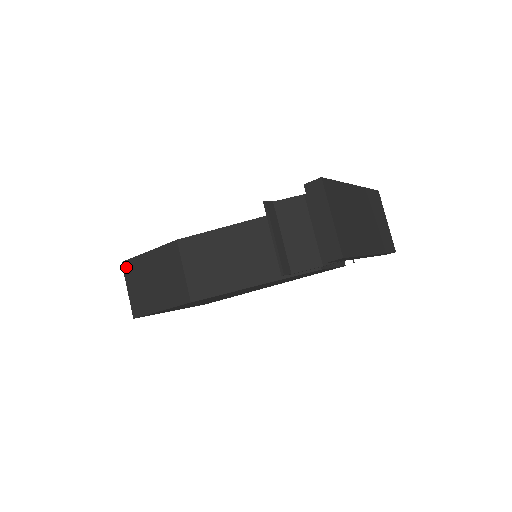
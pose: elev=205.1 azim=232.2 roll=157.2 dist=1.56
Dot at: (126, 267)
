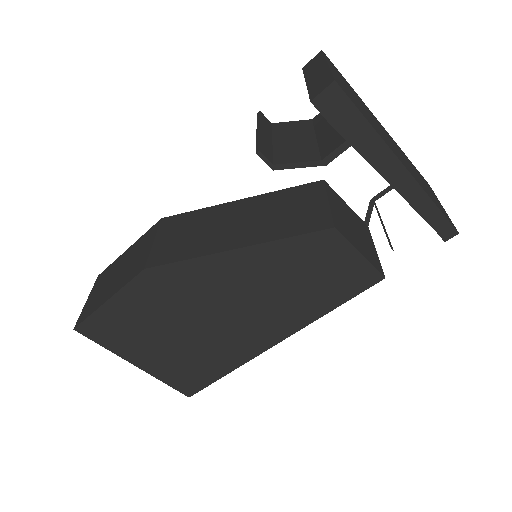
Dot at: (99, 277)
